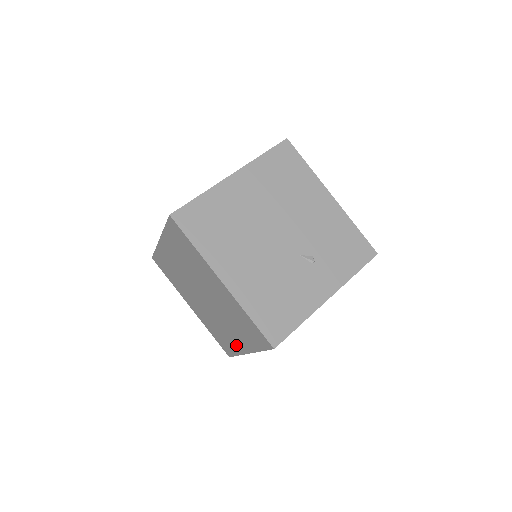
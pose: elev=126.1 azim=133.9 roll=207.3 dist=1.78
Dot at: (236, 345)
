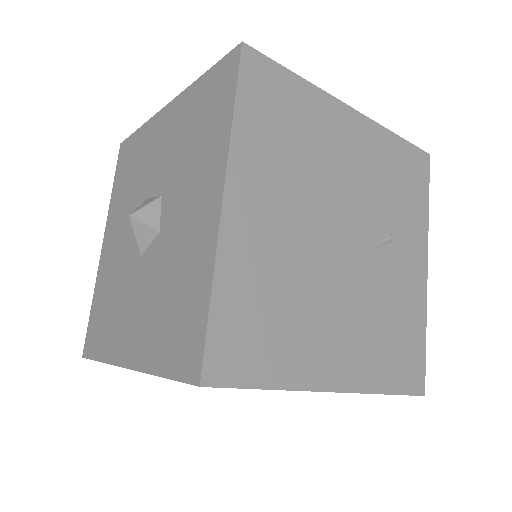
Dot at: occluded
